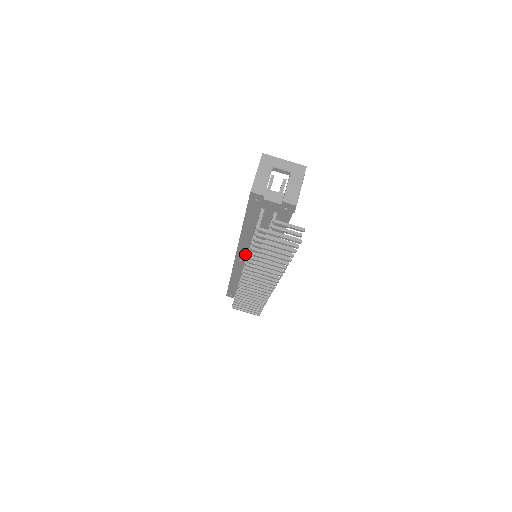
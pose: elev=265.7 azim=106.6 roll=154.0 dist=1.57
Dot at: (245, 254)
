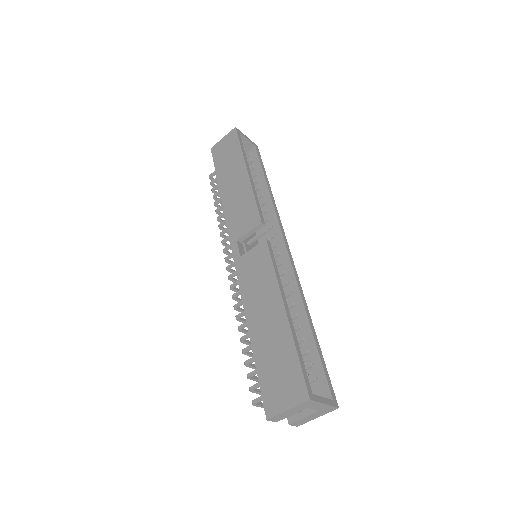
Dot at: occluded
